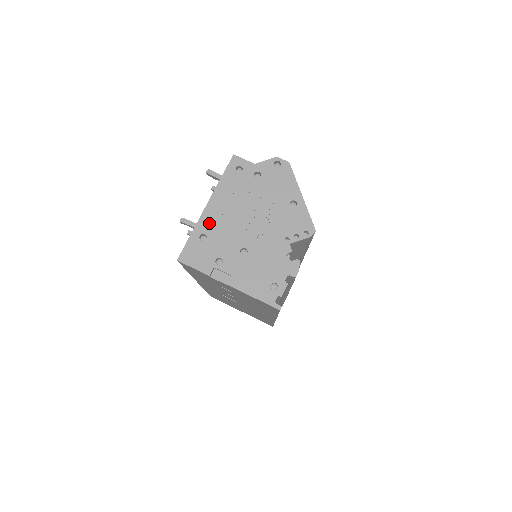
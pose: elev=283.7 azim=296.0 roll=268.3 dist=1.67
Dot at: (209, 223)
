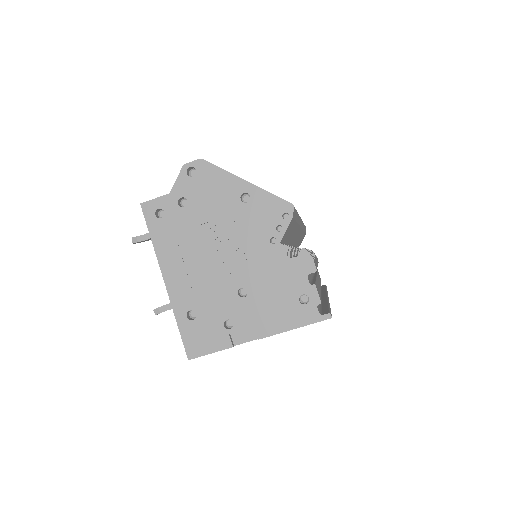
Dot at: (183, 296)
